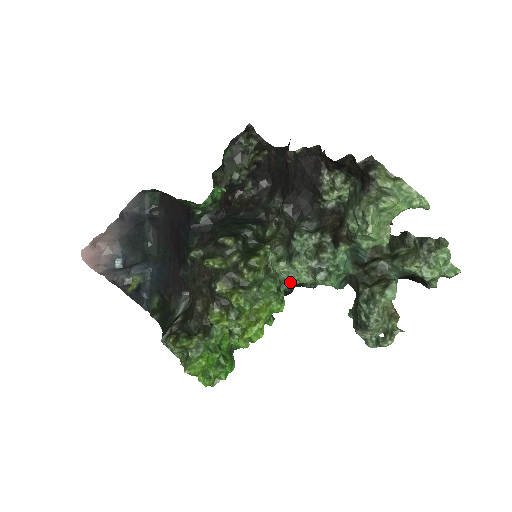
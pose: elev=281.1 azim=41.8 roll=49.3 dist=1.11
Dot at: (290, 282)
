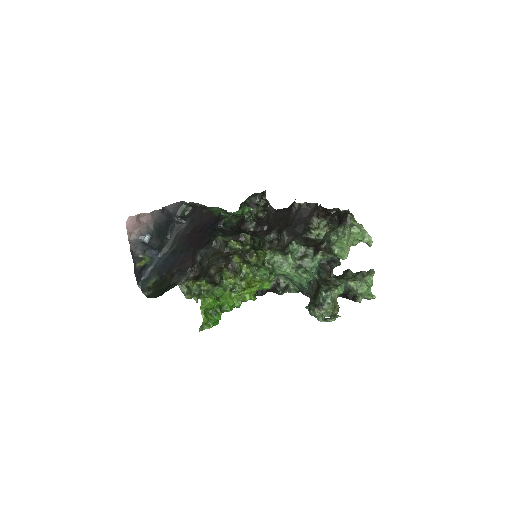
Dot at: (281, 269)
